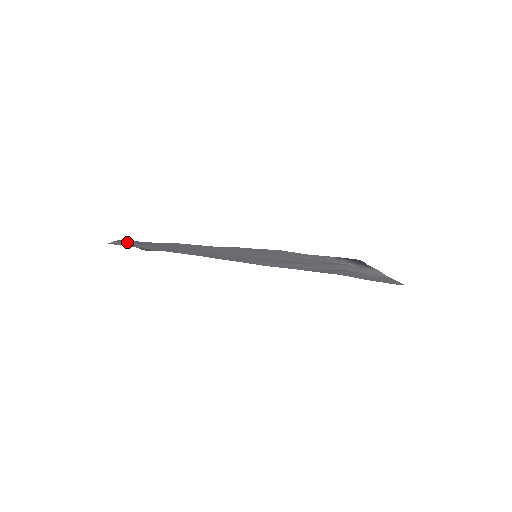
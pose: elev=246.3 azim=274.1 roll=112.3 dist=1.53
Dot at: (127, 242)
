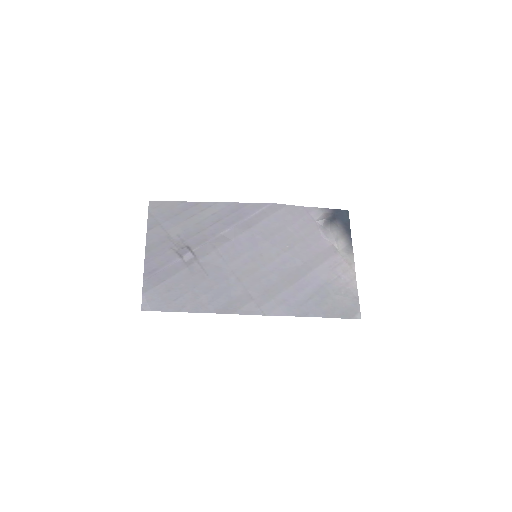
Dot at: (152, 291)
